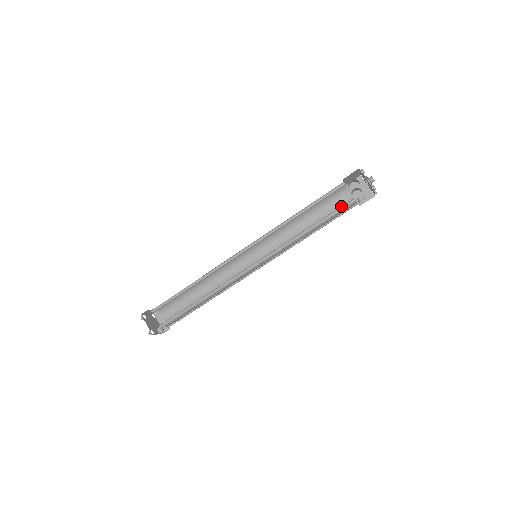
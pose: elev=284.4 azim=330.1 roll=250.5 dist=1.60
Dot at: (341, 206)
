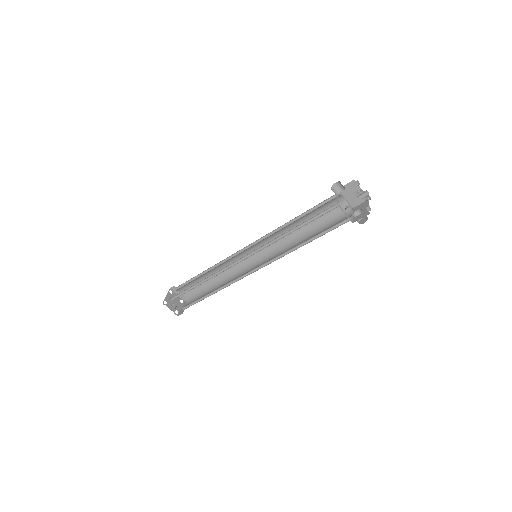
Dot at: (338, 222)
